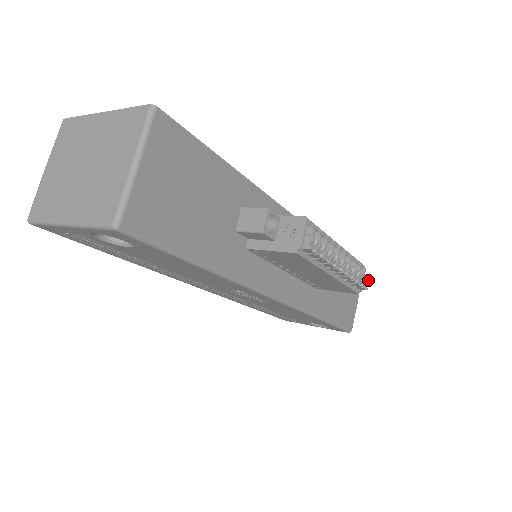
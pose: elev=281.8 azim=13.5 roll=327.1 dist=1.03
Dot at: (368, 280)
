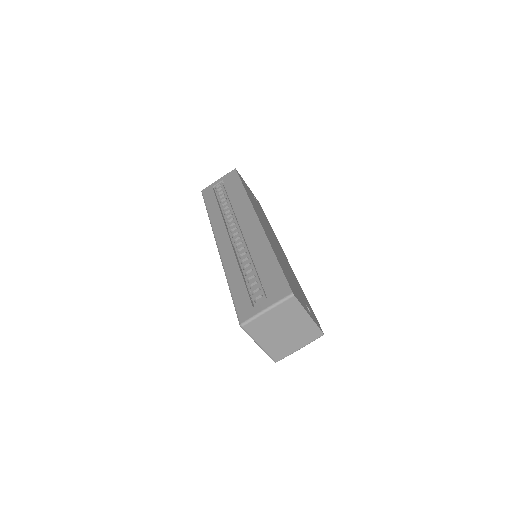
Dot at: occluded
